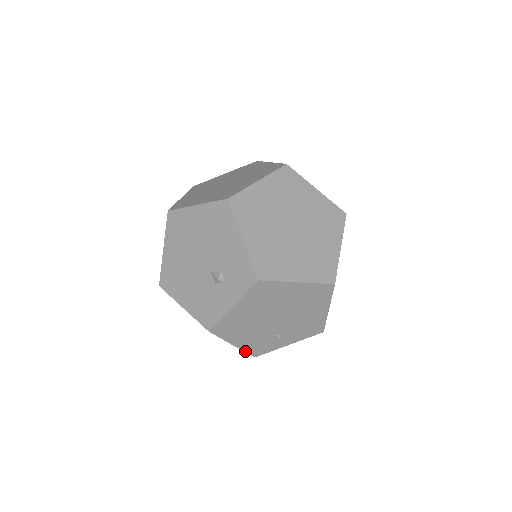
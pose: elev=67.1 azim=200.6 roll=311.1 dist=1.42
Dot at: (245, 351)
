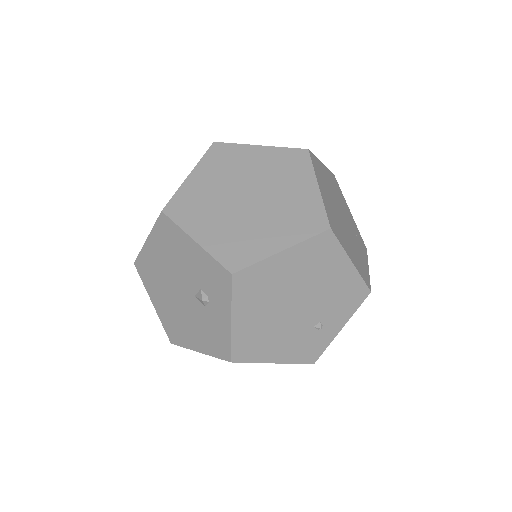
Dot at: (295, 363)
